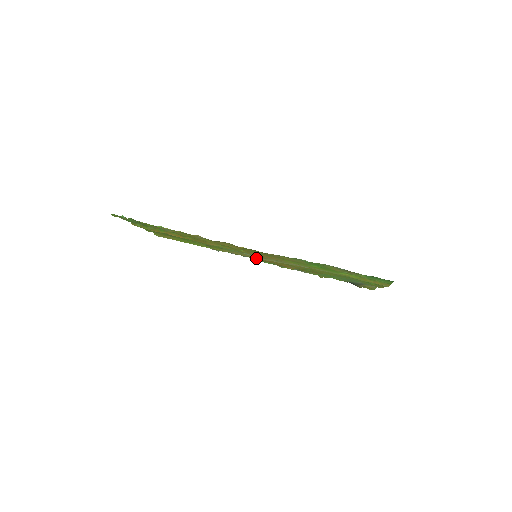
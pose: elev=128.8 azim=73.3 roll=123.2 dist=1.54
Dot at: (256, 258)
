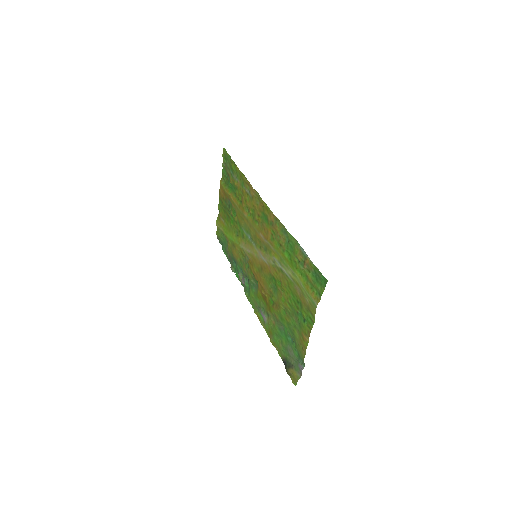
Dot at: (252, 269)
